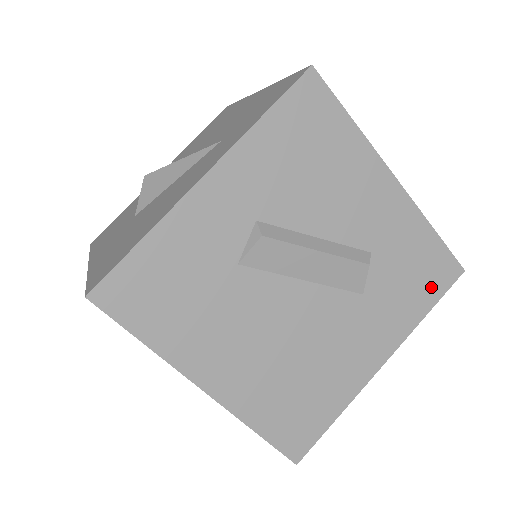
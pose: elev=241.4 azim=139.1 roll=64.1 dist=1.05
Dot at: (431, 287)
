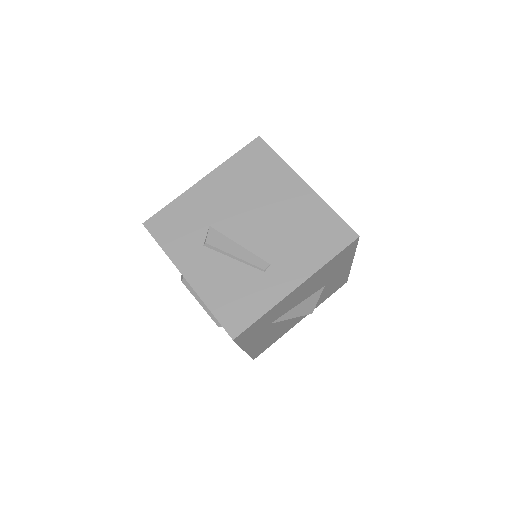
Dot at: occluded
